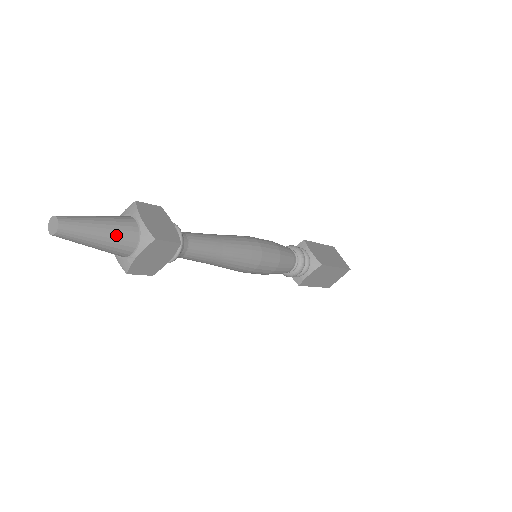
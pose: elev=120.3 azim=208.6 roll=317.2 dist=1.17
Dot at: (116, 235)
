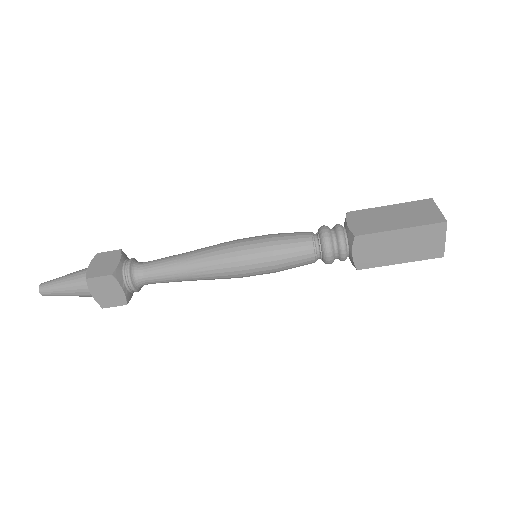
Dot at: (72, 284)
